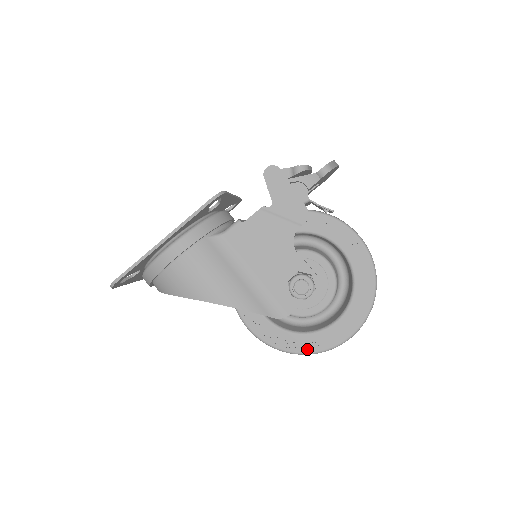
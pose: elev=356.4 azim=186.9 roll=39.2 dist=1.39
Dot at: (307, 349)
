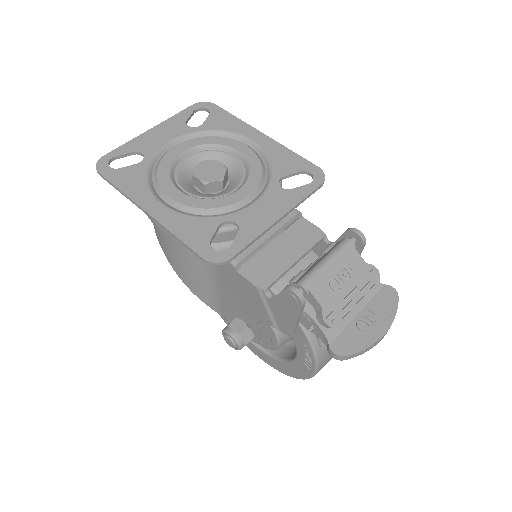
Dot at: (227, 323)
